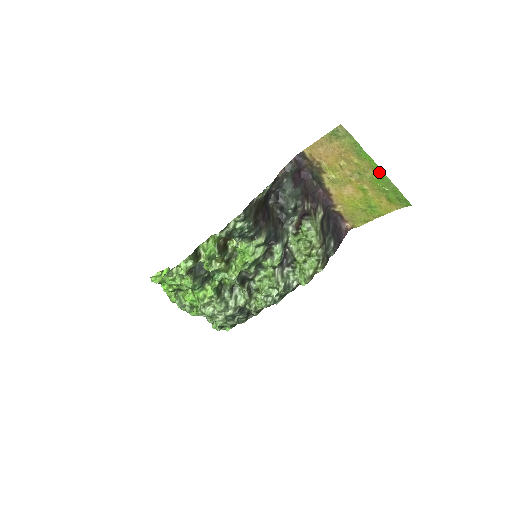
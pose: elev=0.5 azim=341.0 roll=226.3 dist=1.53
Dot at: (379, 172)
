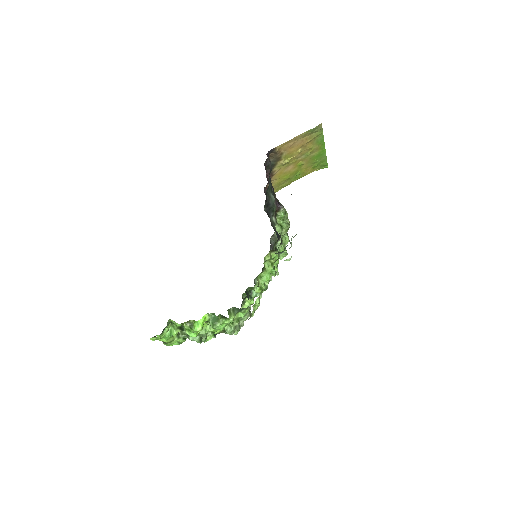
Dot at: (322, 151)
